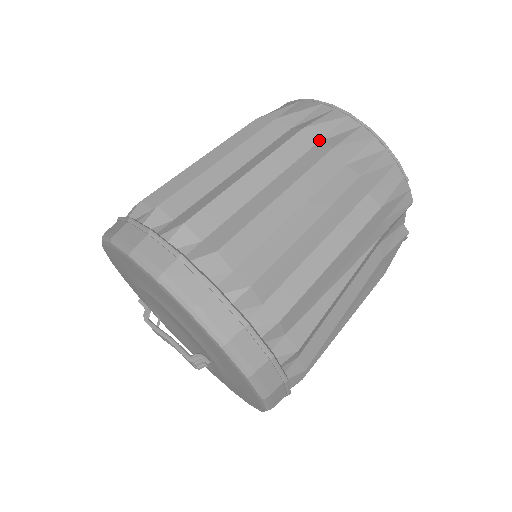
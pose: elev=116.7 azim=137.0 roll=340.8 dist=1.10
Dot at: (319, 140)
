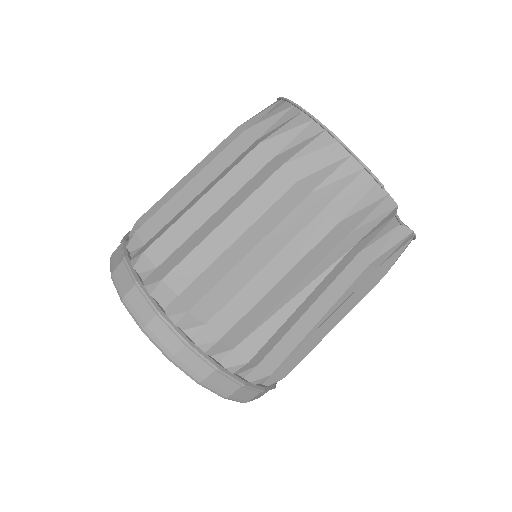
Dot at: (275, 154)
